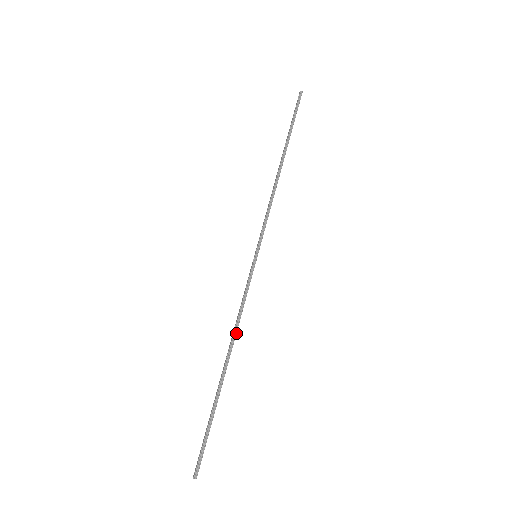
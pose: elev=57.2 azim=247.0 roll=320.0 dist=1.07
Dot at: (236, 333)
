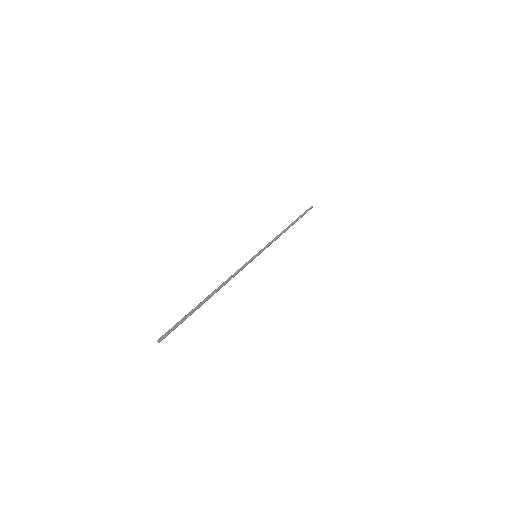
Dot at: (226, 282)
